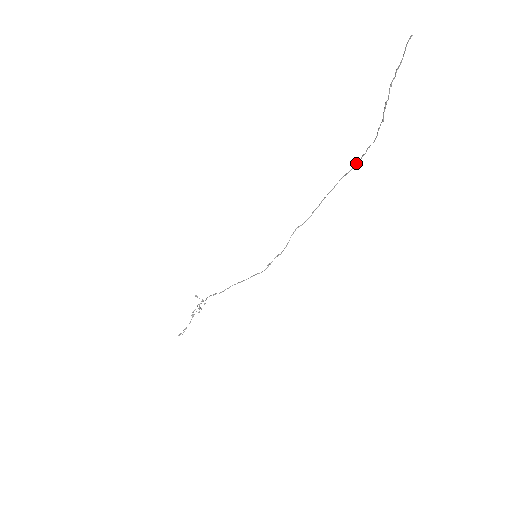
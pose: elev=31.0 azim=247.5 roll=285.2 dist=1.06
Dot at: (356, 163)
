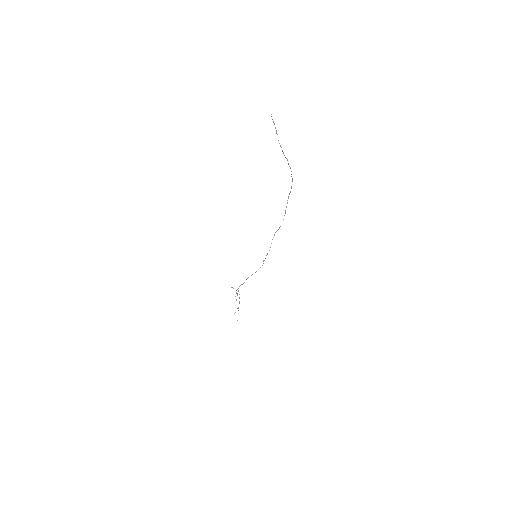
Dot at: occluded
